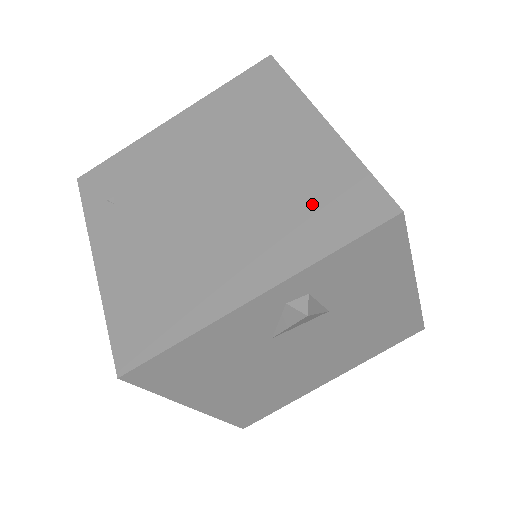
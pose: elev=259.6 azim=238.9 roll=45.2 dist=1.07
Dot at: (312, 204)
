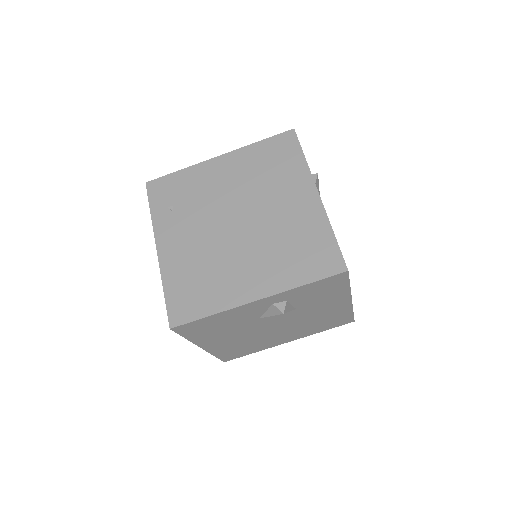
Dot at: (300, 251)
